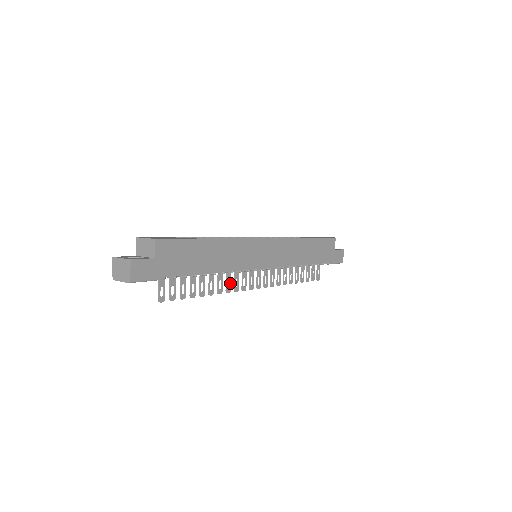
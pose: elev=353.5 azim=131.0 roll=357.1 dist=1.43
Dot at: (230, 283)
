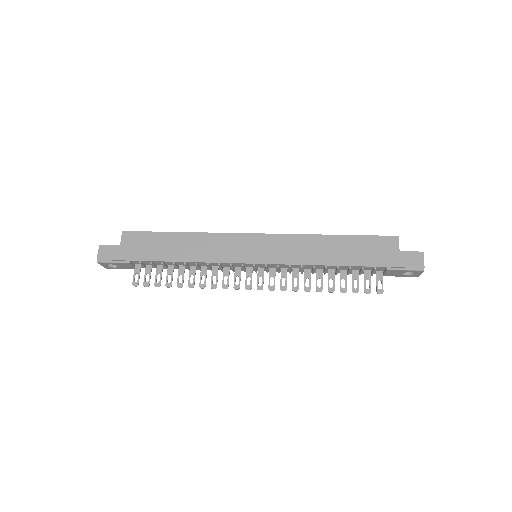
Dot at: (217, 279)
